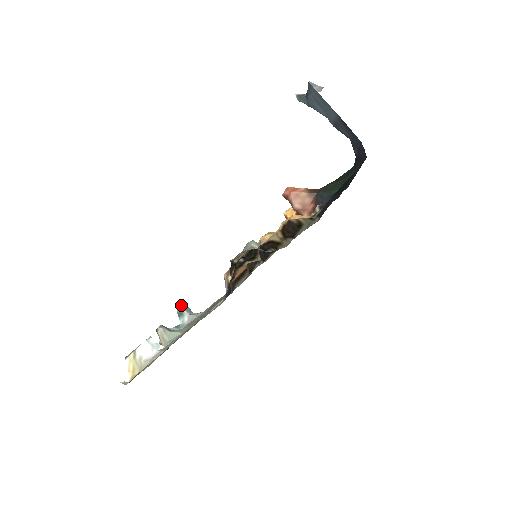
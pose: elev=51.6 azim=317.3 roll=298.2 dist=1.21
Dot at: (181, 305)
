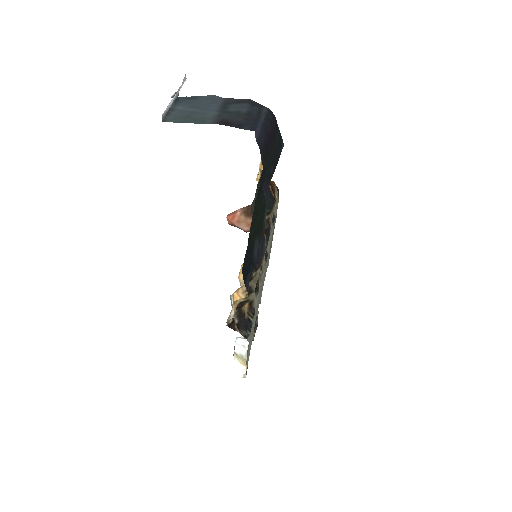
Dot at: occluded
